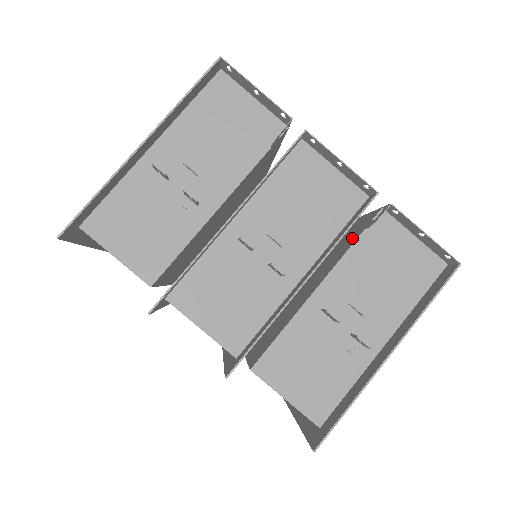
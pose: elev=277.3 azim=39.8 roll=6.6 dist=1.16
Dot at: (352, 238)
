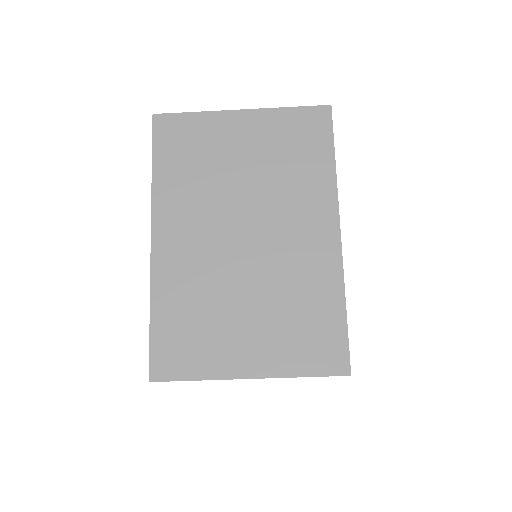
Dot at: occluded
